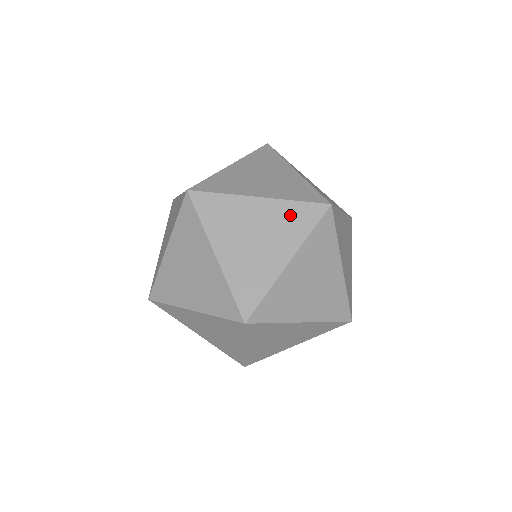
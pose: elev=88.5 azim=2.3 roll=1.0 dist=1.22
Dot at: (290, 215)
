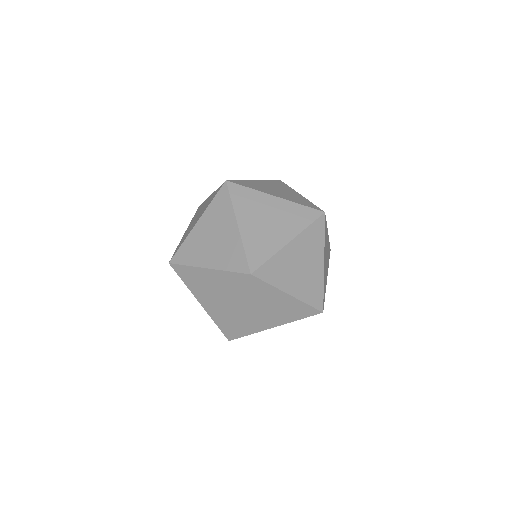
Dot at: (216, 209)
